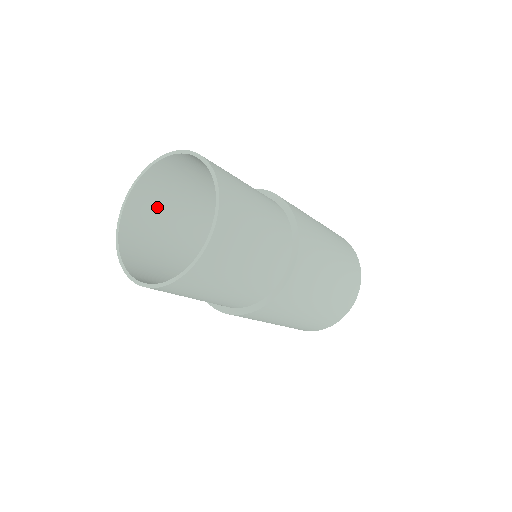
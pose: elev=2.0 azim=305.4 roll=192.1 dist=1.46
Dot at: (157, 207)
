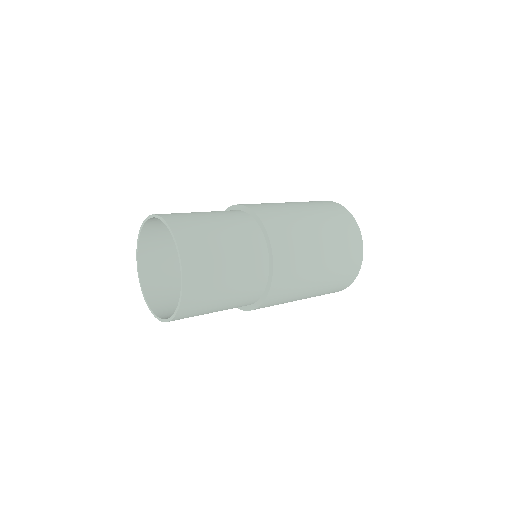
Dot at: occluded
